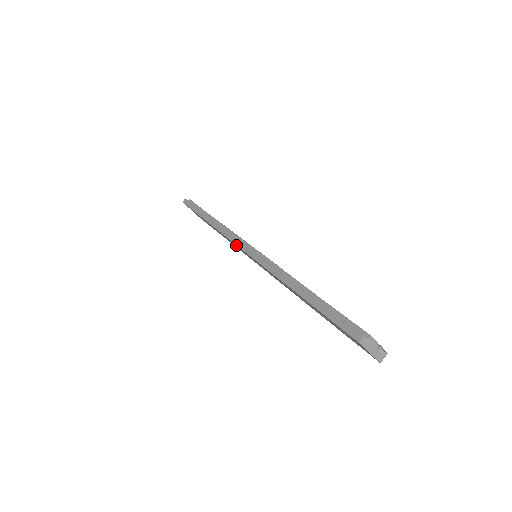
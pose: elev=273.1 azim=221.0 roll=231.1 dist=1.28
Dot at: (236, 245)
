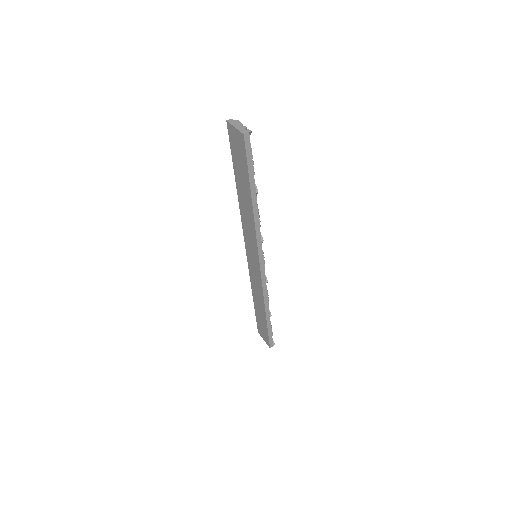
Dot at: (249, 262)
